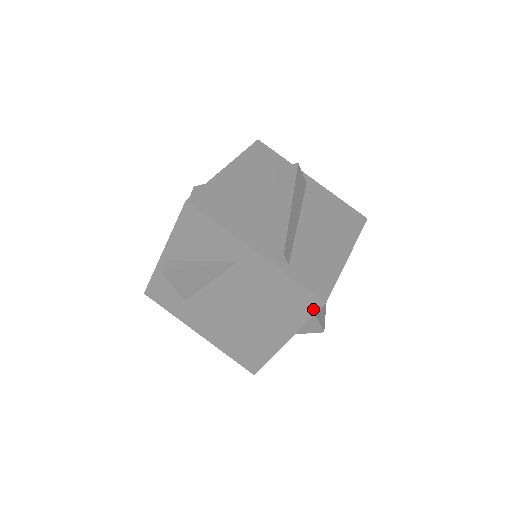
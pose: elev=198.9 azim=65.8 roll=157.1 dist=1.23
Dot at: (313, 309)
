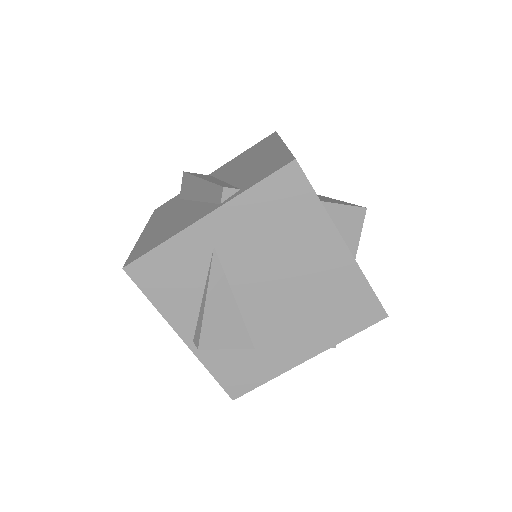
Dot at: (301, 181)
